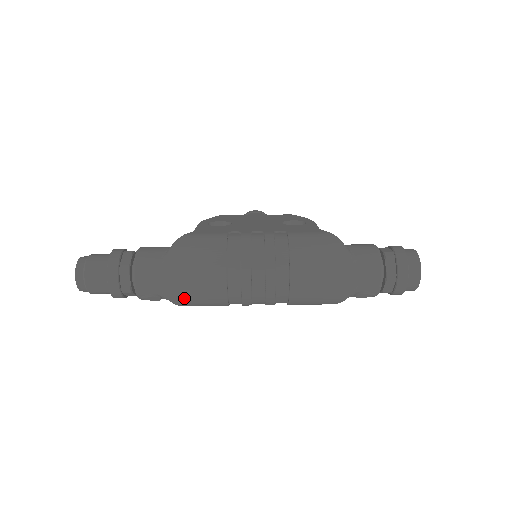
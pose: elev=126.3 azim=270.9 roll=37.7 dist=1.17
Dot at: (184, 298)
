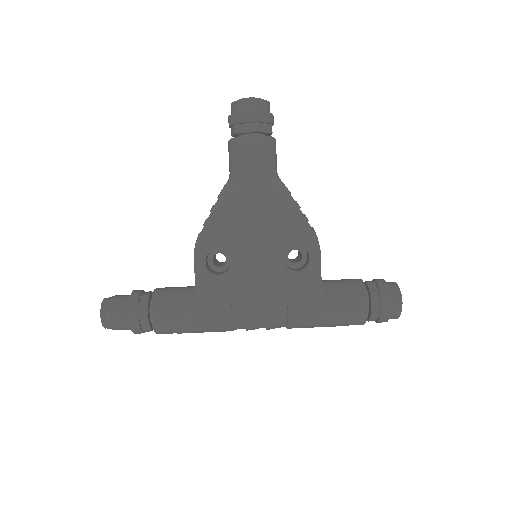
Dot at: occluded
